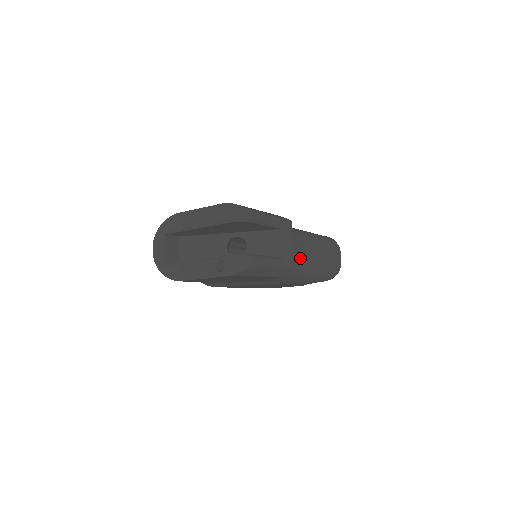
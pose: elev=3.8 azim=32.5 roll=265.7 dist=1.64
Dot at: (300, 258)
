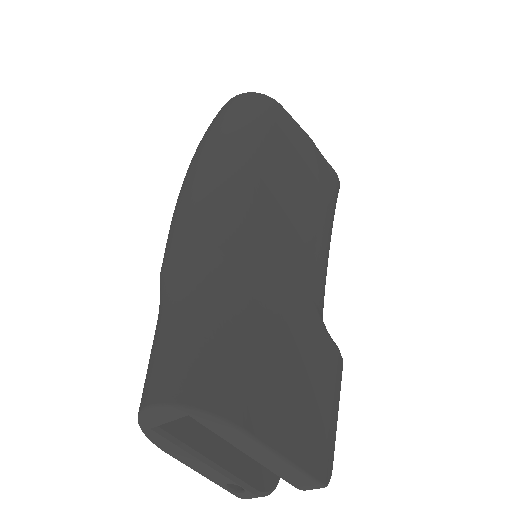
Dot at: occluded
